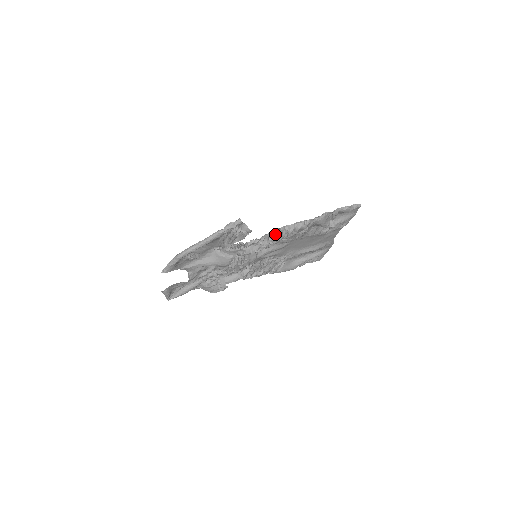
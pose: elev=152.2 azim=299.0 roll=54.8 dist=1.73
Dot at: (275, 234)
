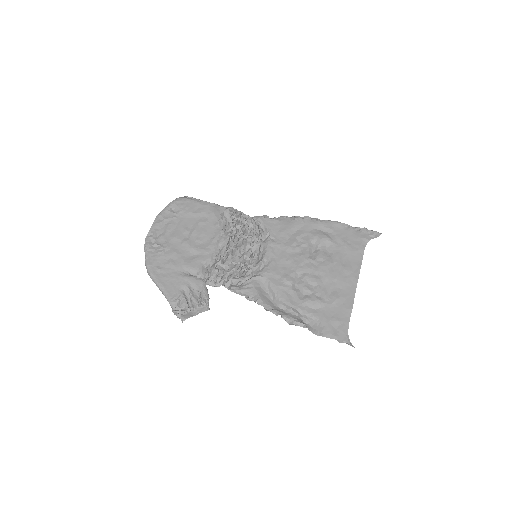
Dot at: (249, 299)
